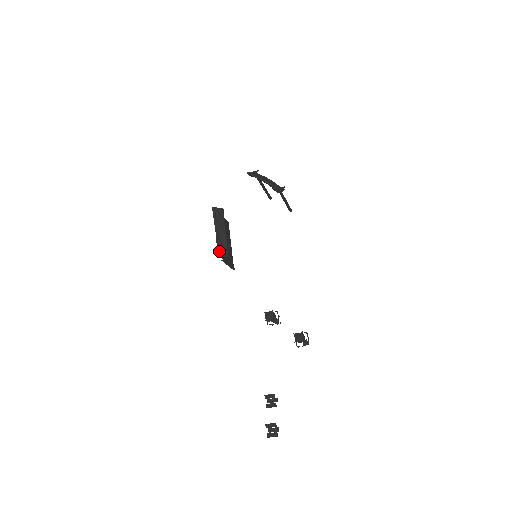
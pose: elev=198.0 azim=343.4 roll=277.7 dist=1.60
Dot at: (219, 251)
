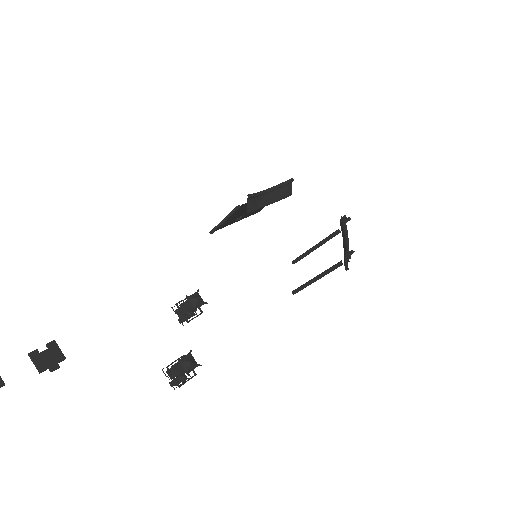
Dot at: (252, 197)
